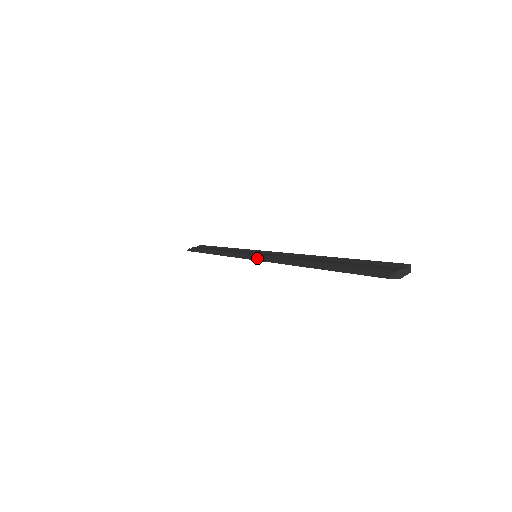
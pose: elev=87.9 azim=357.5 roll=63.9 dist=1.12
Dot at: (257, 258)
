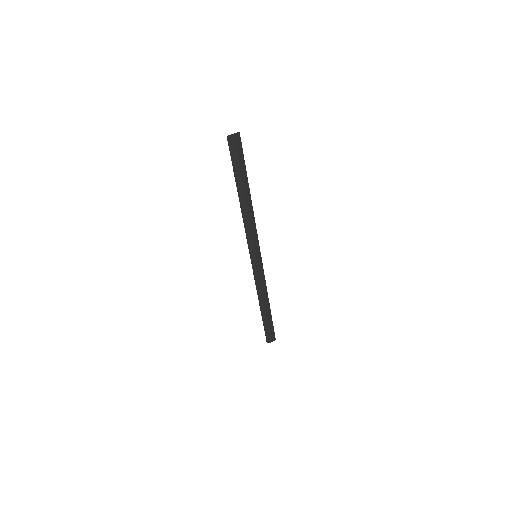
Dot at: (249, 247)
